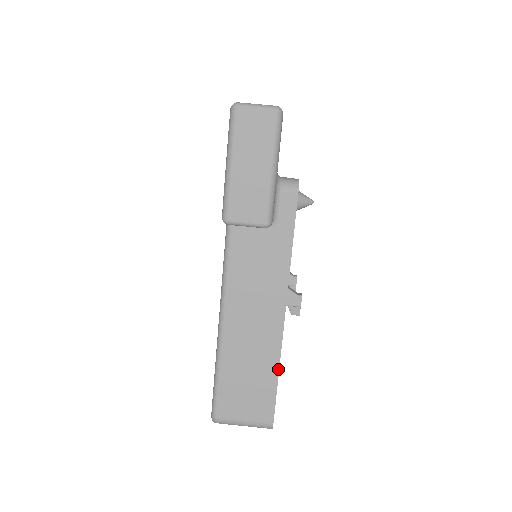
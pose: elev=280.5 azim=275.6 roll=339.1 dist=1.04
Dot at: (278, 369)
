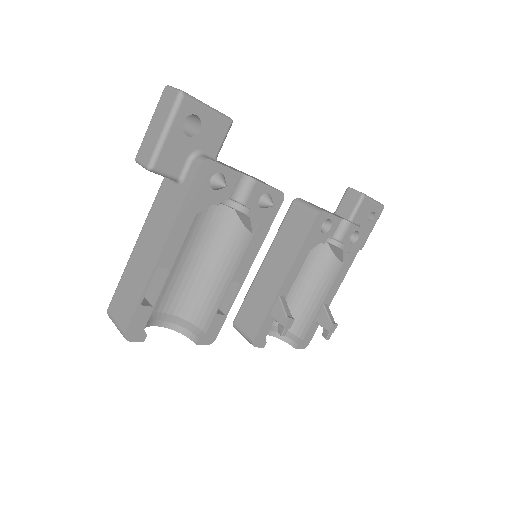
Dot at: (142, 293)
